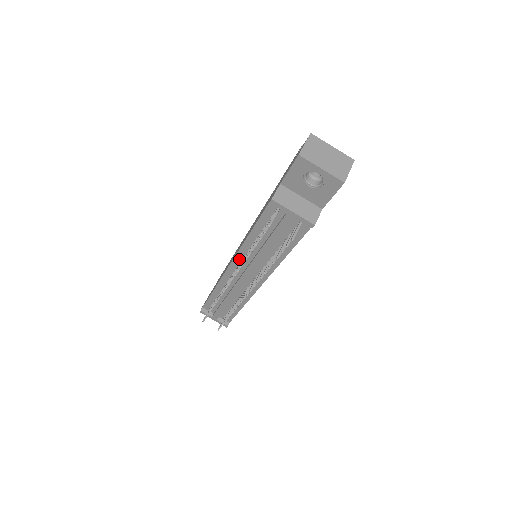
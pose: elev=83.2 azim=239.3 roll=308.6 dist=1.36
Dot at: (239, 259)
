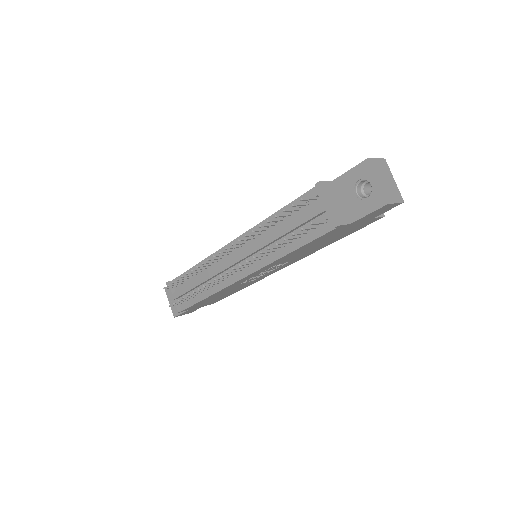
Dot at: occluded
